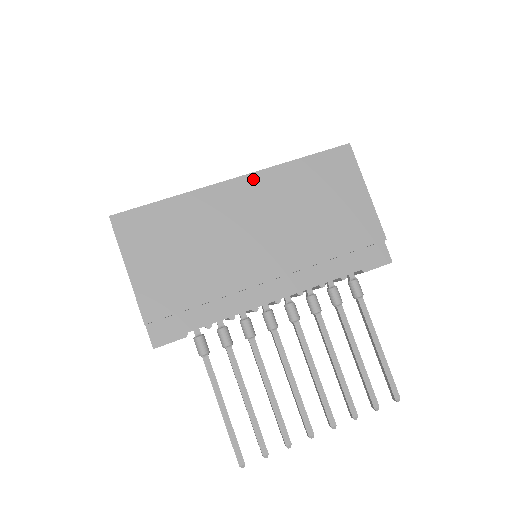
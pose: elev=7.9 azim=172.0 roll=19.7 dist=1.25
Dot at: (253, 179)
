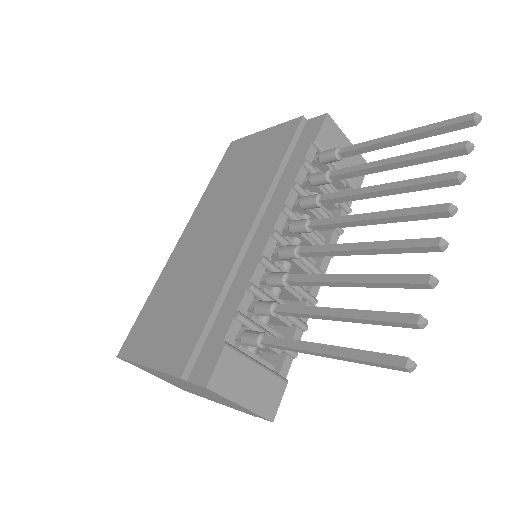
Dot at: (191, 224)
